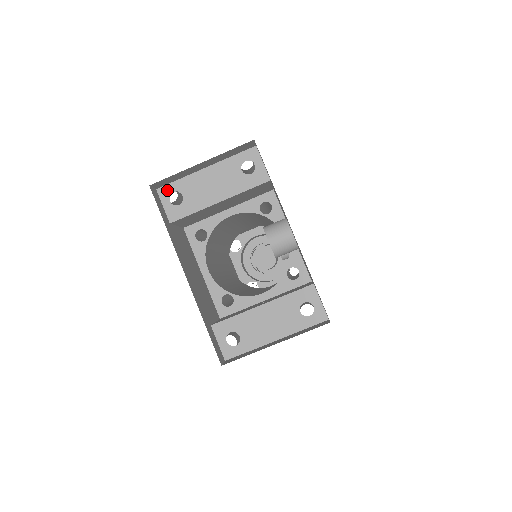
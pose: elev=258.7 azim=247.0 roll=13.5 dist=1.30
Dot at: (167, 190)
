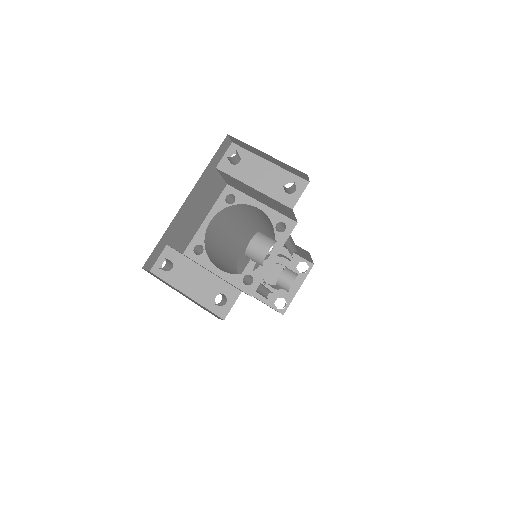
Dot at: (237, 149)
